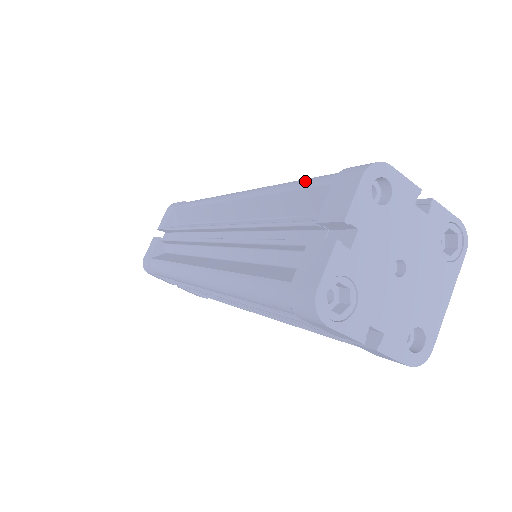
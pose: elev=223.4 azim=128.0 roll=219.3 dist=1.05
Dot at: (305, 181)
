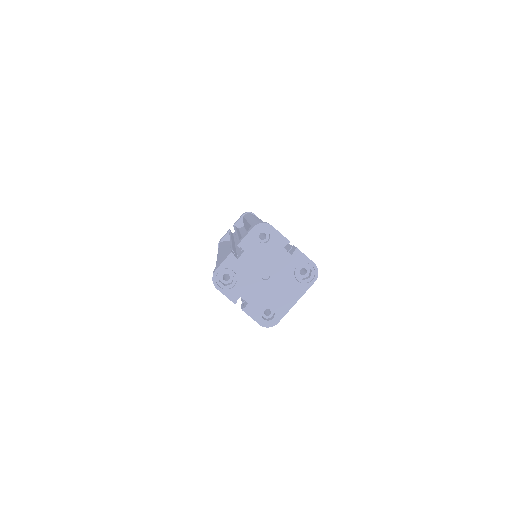
Dot at: occluded
